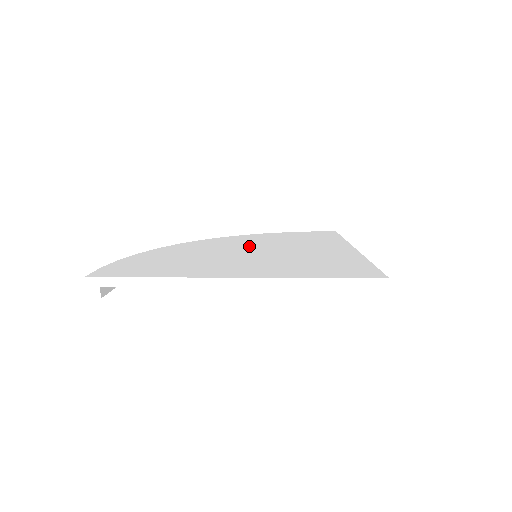
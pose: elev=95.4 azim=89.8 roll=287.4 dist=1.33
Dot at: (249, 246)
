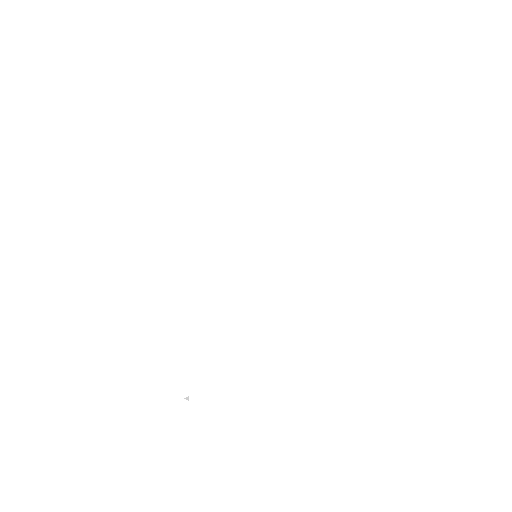
Dot at: (241, 240)
